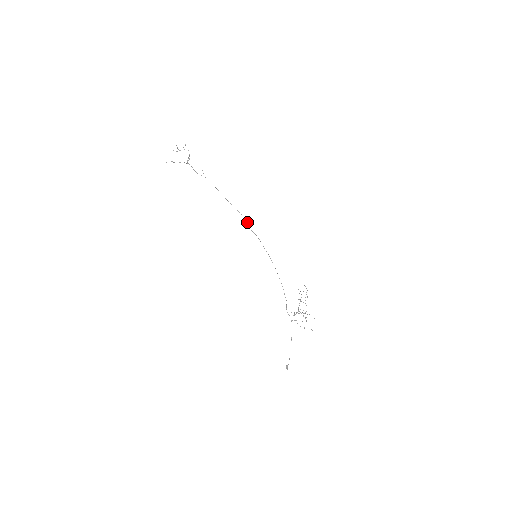
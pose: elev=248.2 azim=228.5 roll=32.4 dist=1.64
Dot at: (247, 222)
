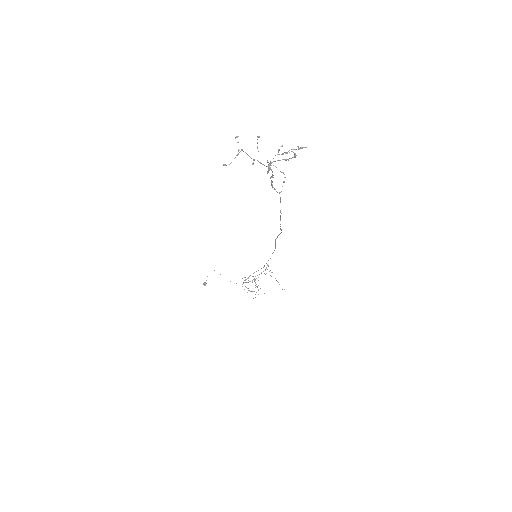
Dot at: occluded
